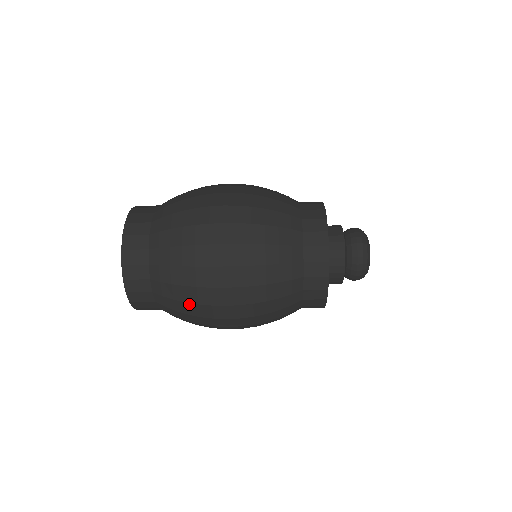
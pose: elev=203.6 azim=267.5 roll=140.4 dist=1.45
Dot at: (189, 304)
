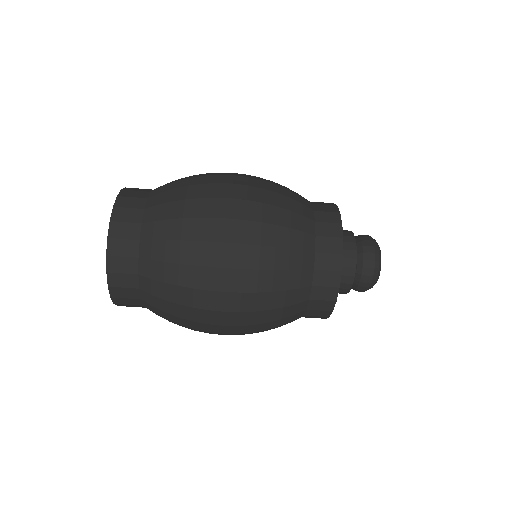
Dot at: (188, 201)
